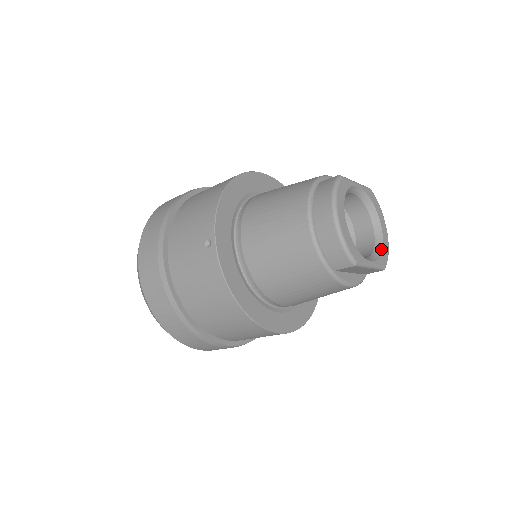
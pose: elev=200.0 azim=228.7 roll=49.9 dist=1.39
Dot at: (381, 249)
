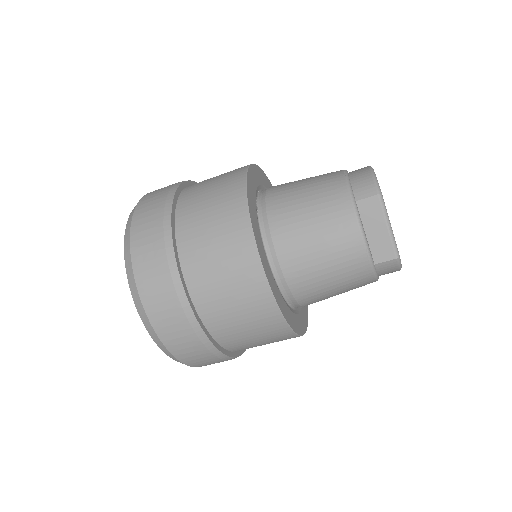
Dot at: occluded
